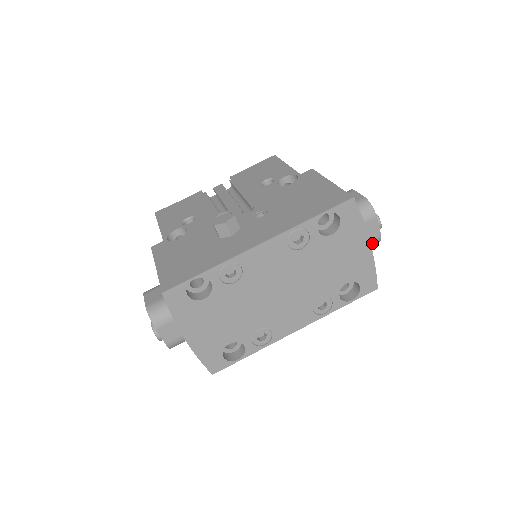
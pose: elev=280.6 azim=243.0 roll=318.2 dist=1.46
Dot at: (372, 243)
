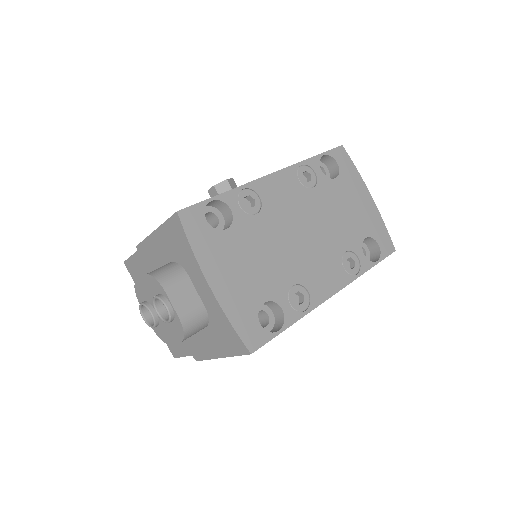
Dot at: occluded
